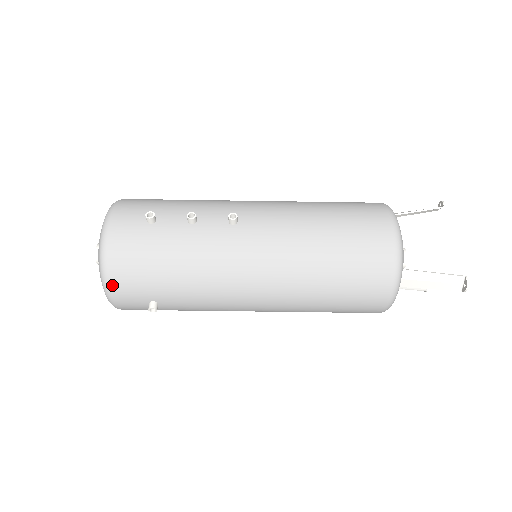
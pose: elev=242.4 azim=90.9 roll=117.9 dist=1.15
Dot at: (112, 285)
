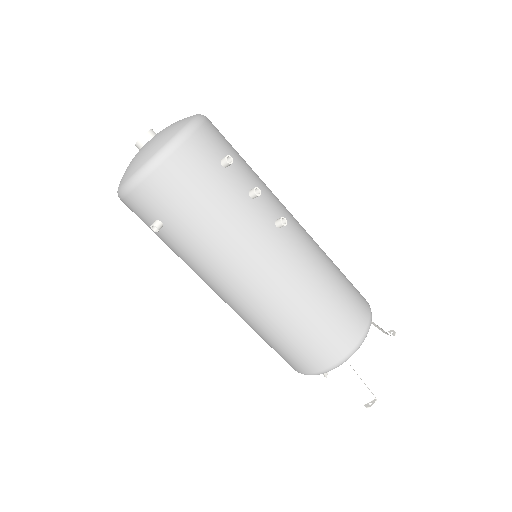
Dot at: (147, 181)
